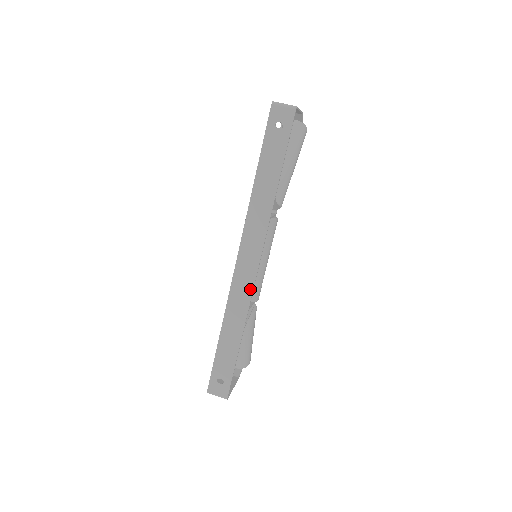
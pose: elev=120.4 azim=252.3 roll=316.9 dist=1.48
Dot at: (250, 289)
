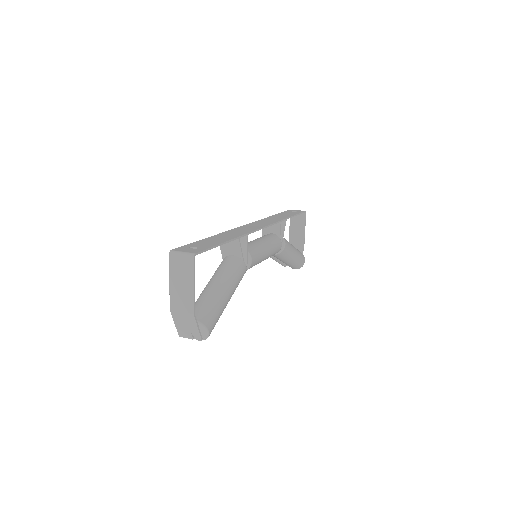
Dot at: (254, 229)
